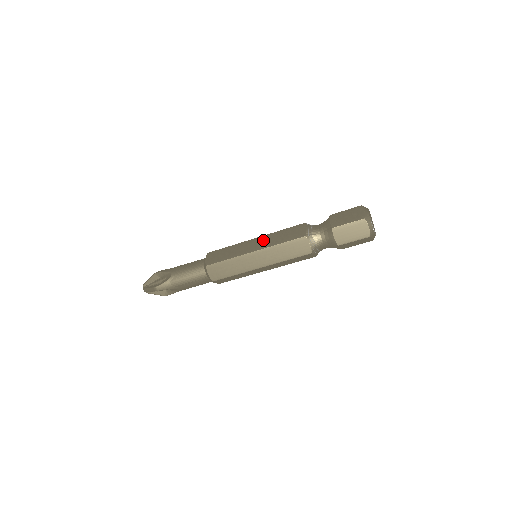
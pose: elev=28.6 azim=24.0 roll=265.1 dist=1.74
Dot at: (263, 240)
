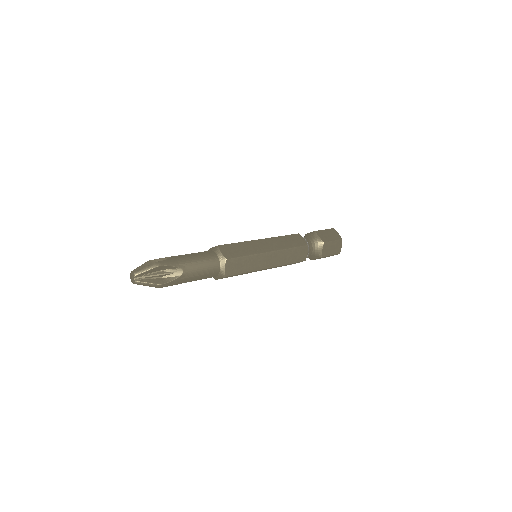
Dot at: occluded
